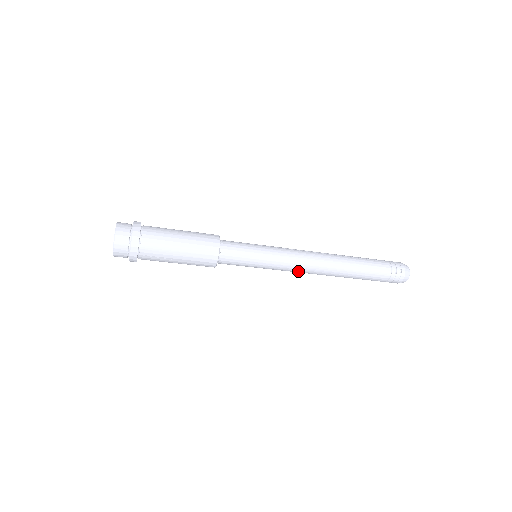
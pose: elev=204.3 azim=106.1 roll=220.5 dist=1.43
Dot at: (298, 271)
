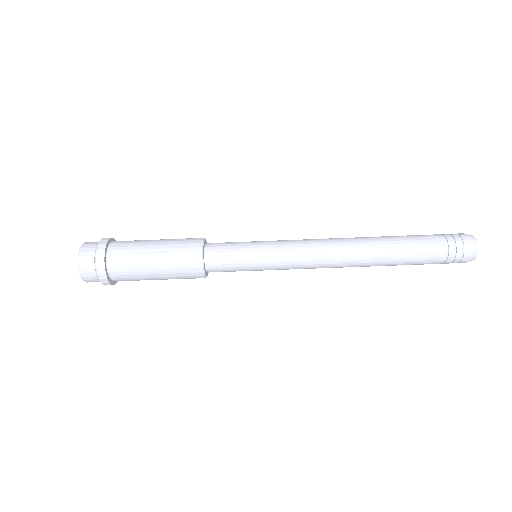
Dot at: (314, 251)
